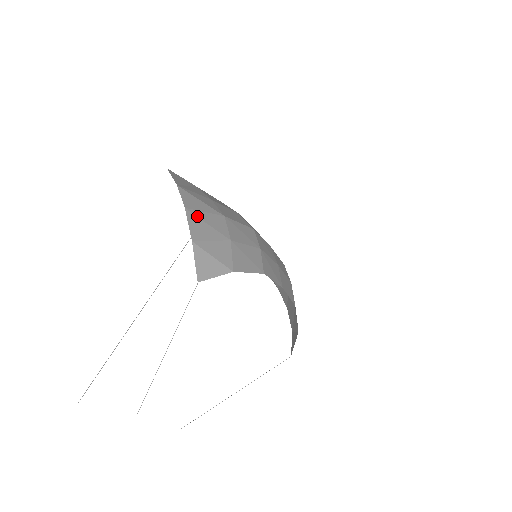
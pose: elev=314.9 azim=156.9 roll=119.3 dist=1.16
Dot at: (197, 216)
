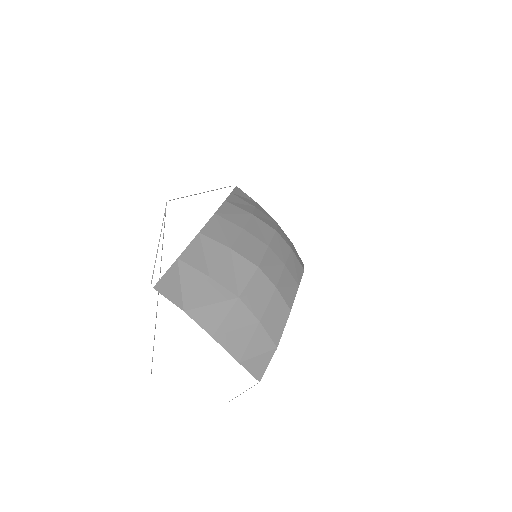
Dot at: (225, 332)
